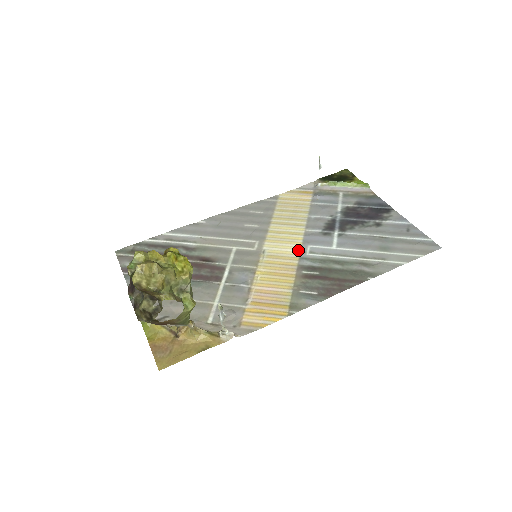
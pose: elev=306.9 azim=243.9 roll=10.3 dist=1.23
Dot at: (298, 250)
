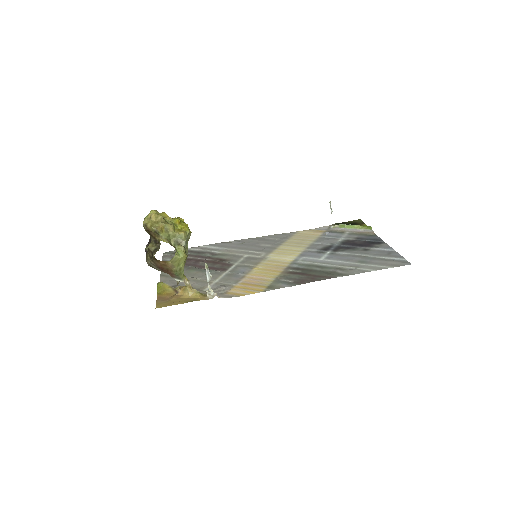
Dot at: (293, 259)
